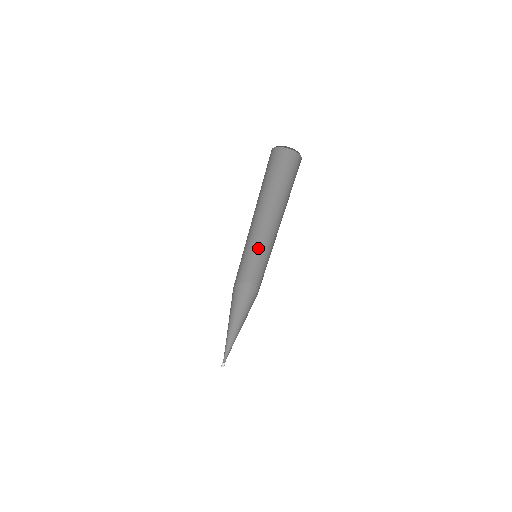
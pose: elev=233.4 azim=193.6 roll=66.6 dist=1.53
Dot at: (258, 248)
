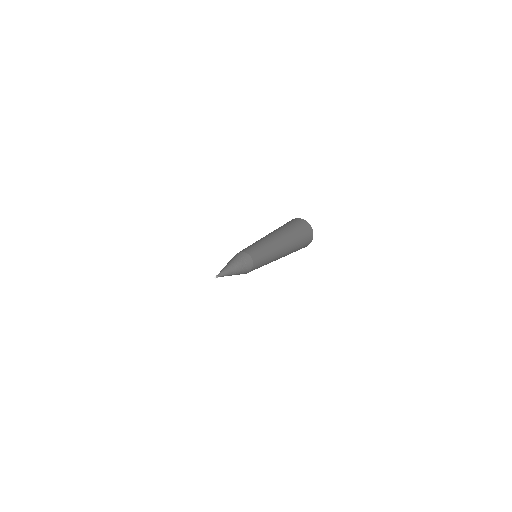
Dot at: (261, 246)
